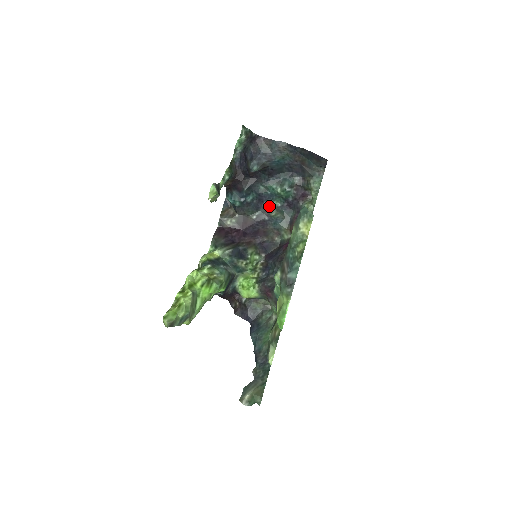
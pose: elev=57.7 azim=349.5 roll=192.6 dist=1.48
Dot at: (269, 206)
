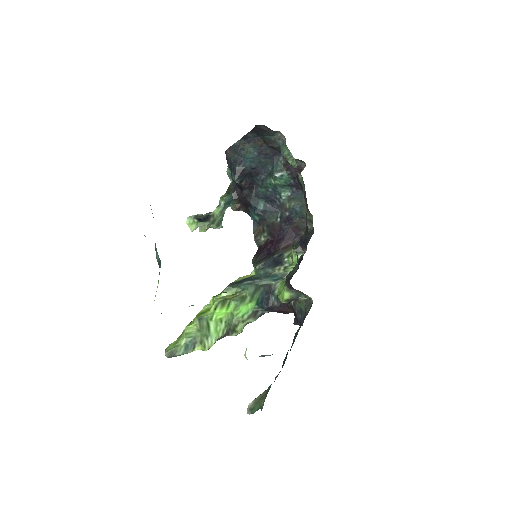
Dot at: (281, 201)
